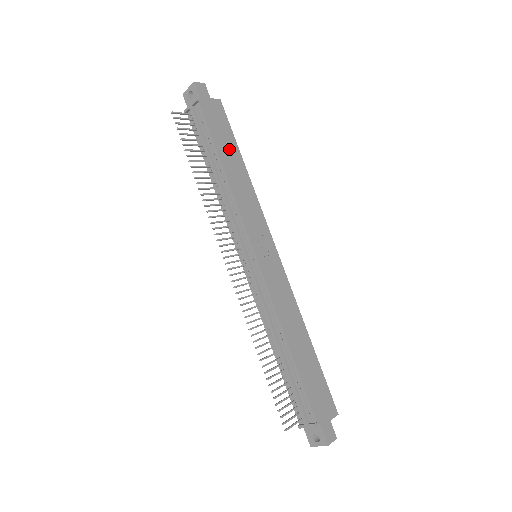
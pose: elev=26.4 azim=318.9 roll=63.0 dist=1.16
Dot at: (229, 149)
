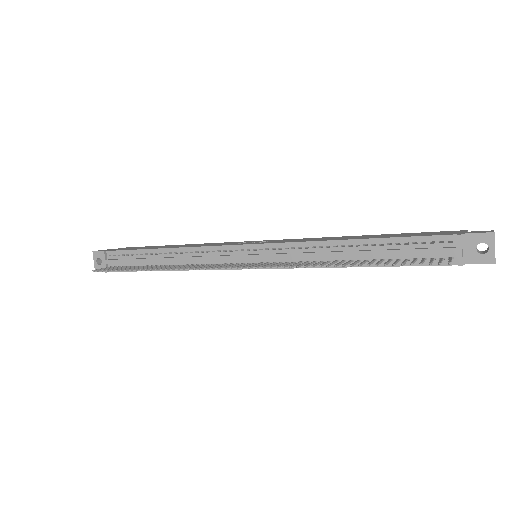
Dot at: occluded
